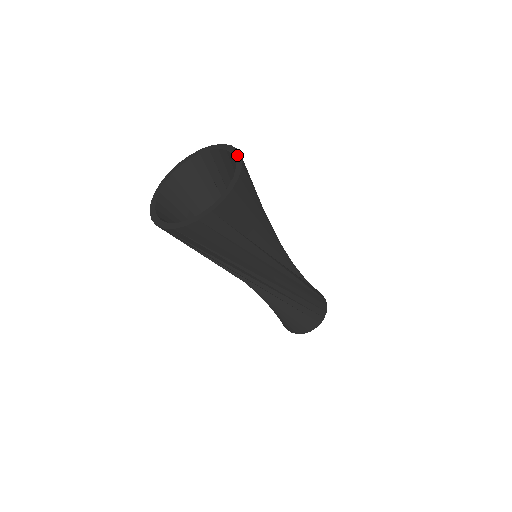
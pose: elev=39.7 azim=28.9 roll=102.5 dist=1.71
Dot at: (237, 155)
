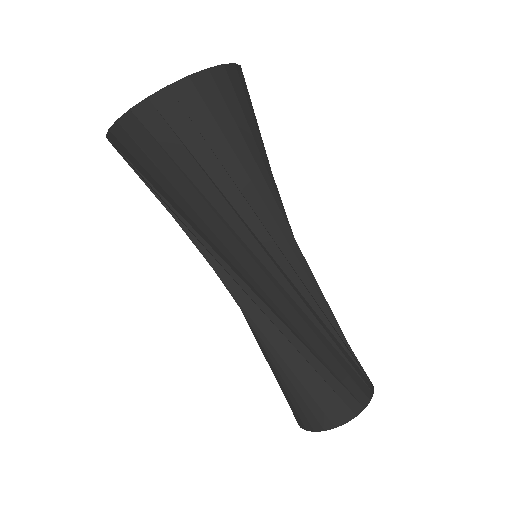
Dot at: occluded
